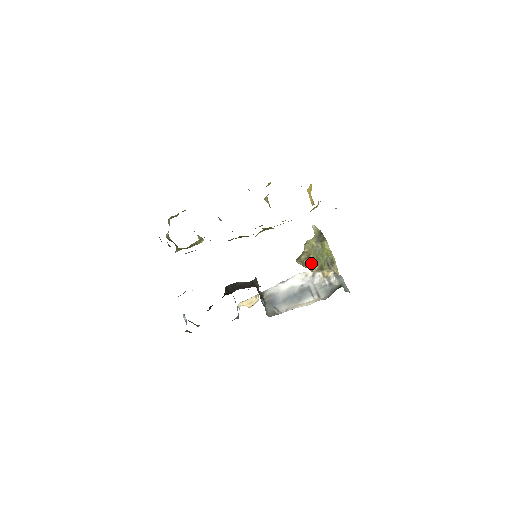
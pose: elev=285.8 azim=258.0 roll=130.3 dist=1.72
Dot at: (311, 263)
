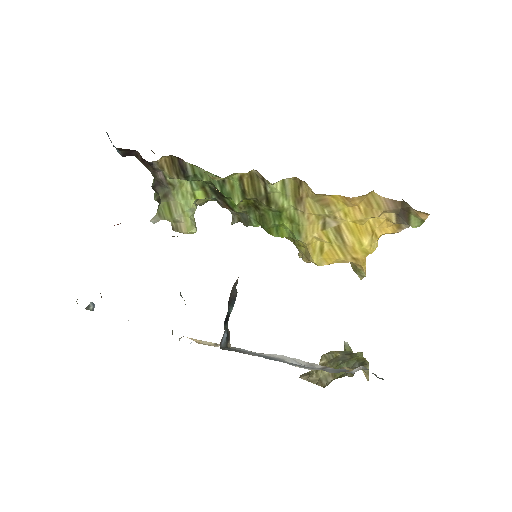
Dot at: (324, 373)
